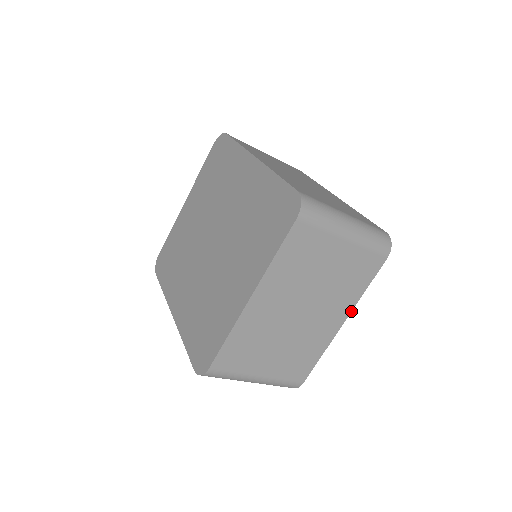
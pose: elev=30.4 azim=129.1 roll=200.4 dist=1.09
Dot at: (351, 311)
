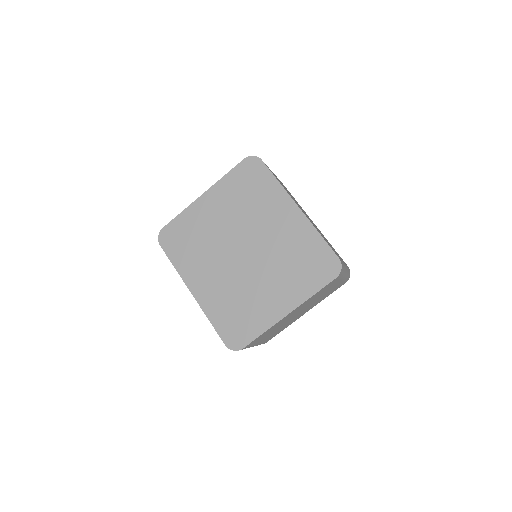
Dot at: occluded
